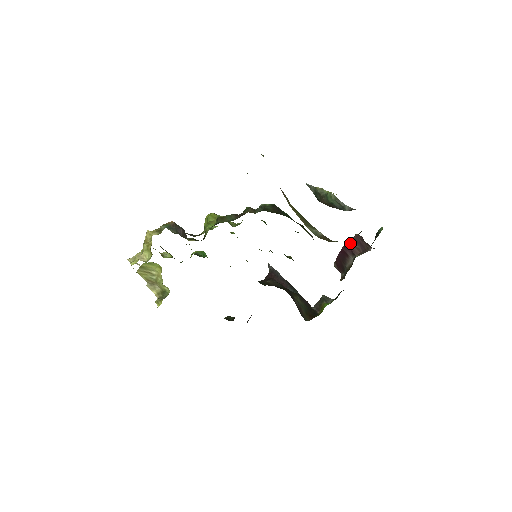
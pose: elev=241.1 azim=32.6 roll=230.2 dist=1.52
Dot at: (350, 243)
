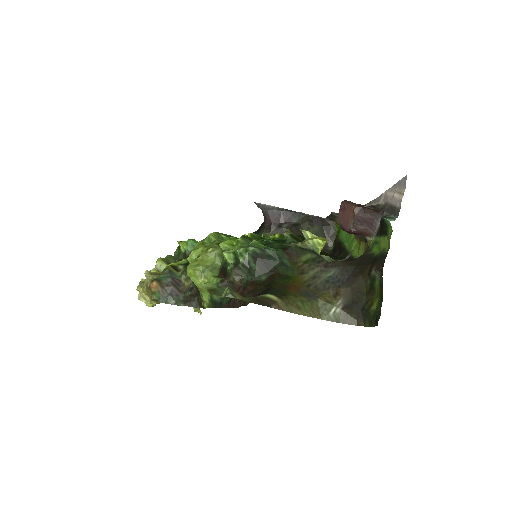
Dot at: (354, 229)
